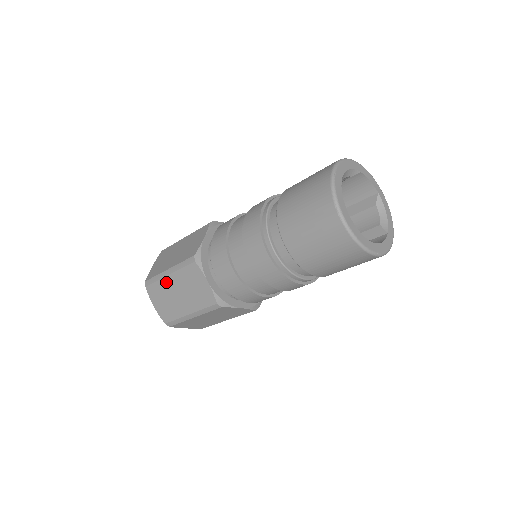
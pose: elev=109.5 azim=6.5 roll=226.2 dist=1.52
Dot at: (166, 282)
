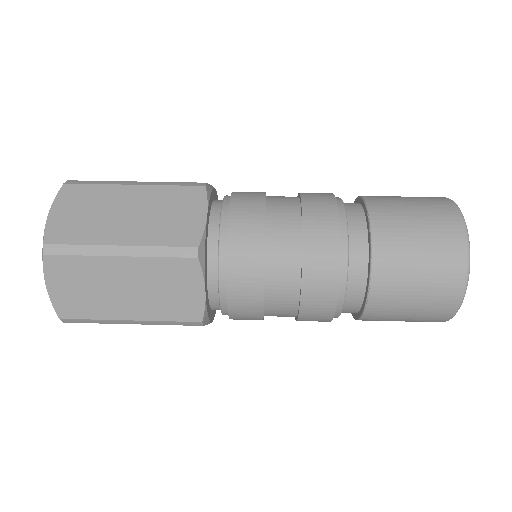
Dot at: (106, 264)
